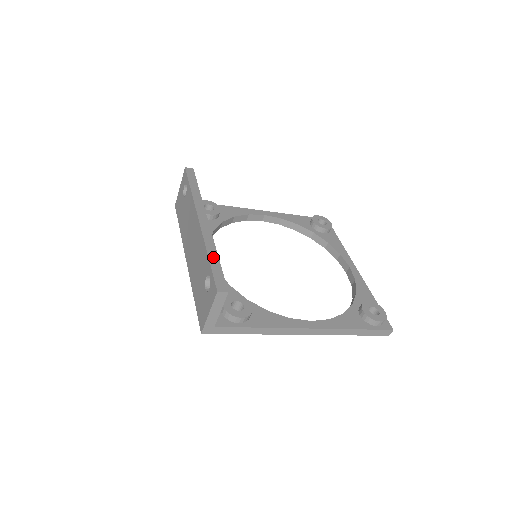
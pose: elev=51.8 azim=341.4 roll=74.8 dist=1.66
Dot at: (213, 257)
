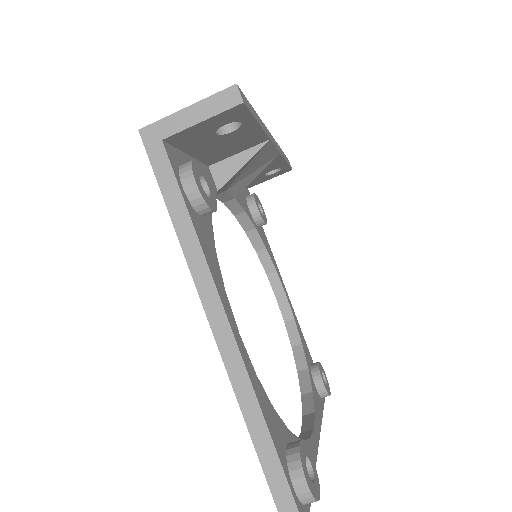
Dot at: occluded
